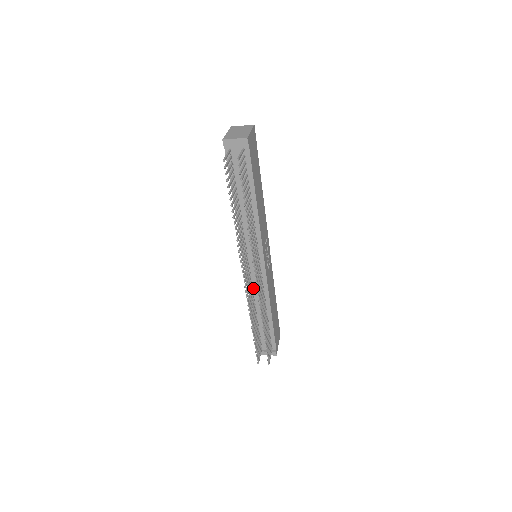
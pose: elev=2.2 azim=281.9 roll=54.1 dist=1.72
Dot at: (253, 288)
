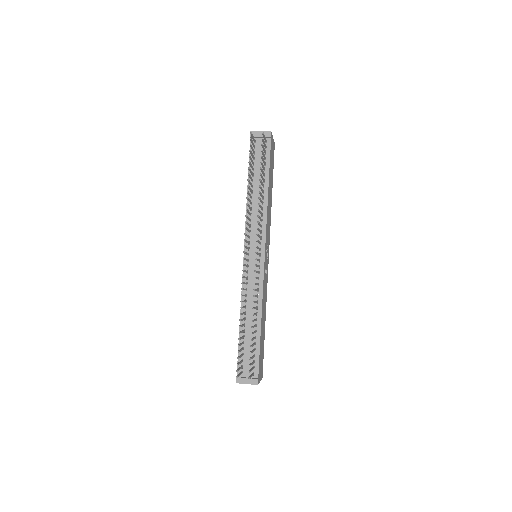
Dot at: (247, 286)
